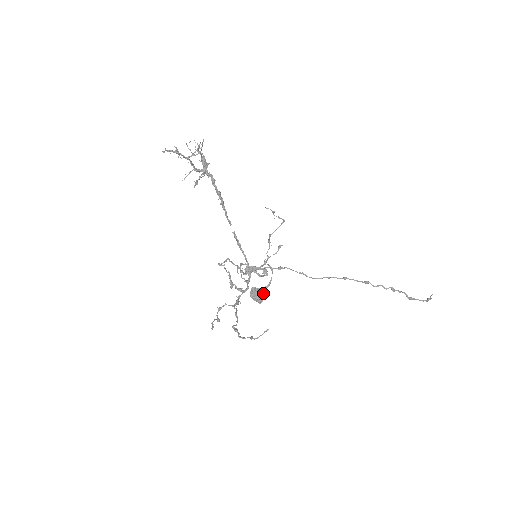
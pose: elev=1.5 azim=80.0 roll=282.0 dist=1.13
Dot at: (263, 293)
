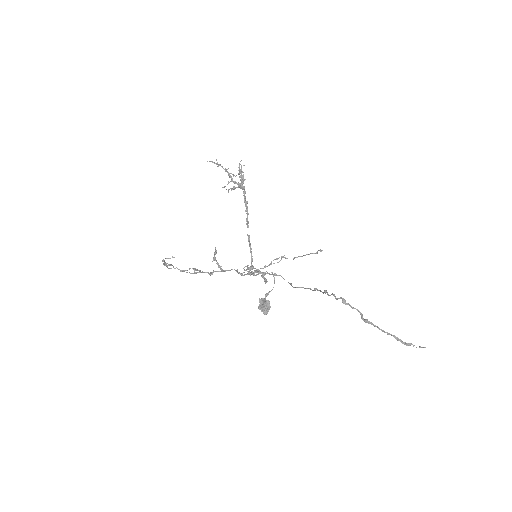
Dot at: (270, 306)
